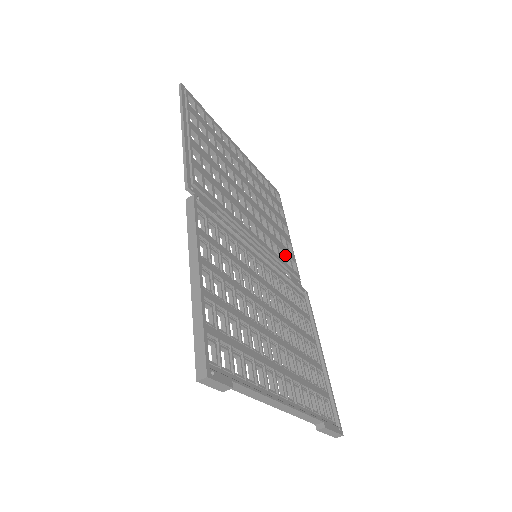
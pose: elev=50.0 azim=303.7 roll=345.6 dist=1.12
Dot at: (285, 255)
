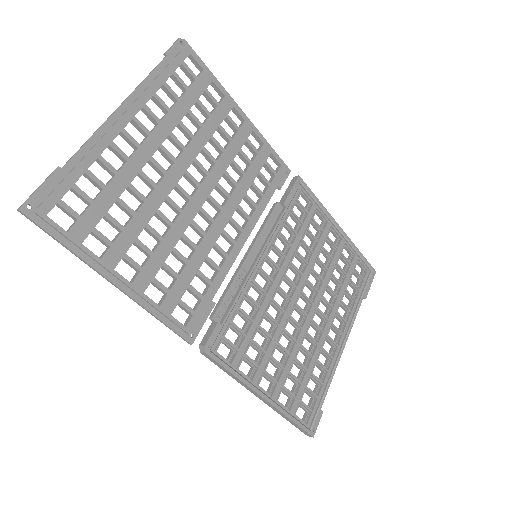
Dot at: (260, 168)
